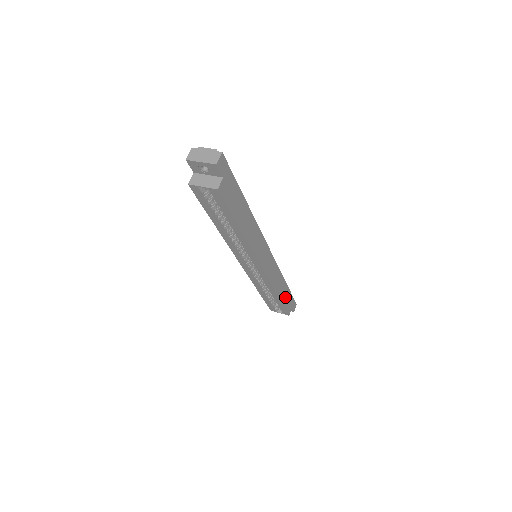
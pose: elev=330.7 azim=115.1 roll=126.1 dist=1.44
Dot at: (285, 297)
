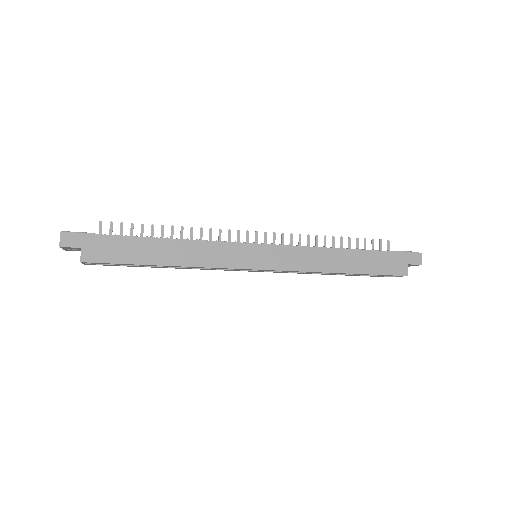
Dot at: (367, 264)
